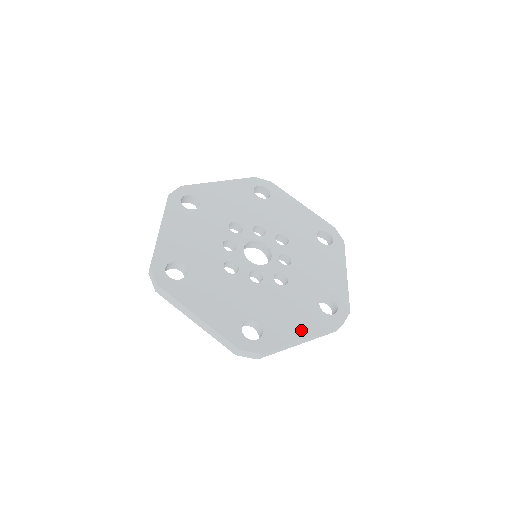
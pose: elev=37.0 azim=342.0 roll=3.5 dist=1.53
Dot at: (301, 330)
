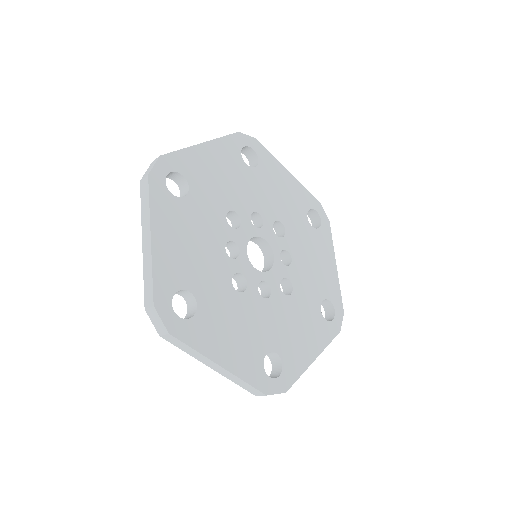
Dot at: (312, 349)
